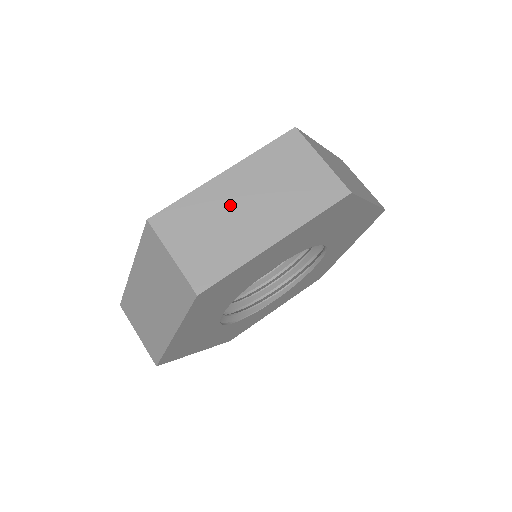
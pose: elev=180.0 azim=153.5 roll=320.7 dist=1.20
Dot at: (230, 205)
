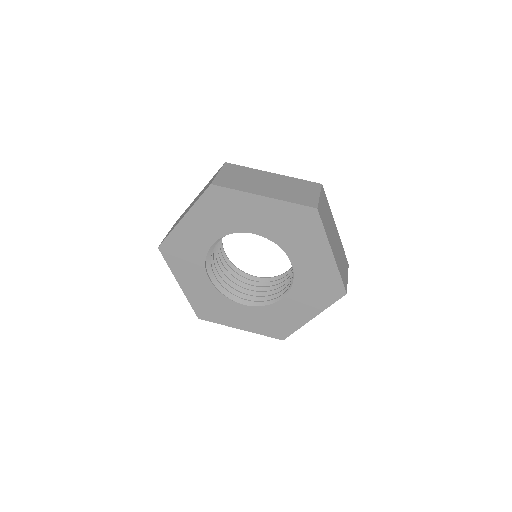
Dot at: (262, 179)
